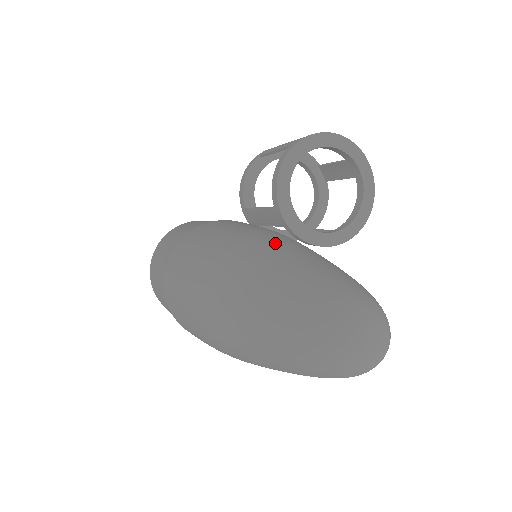
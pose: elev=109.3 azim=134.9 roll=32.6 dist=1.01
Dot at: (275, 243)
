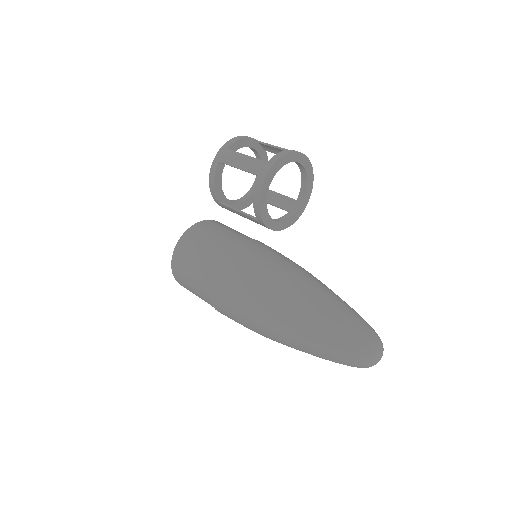
Dot at: (304, 298)
